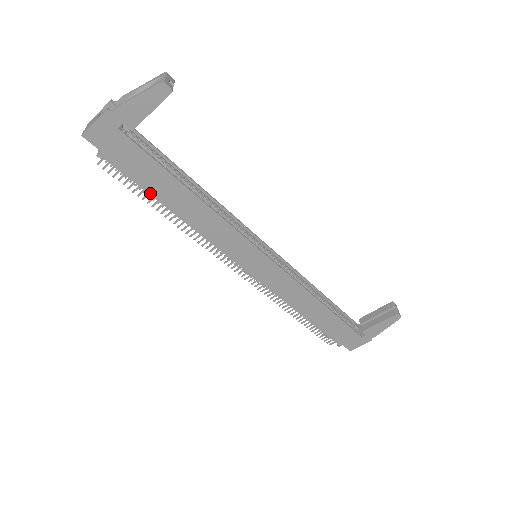
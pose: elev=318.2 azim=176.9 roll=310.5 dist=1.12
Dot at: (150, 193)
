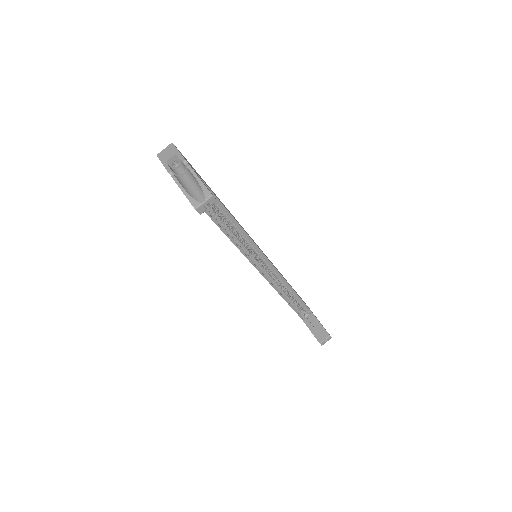
Dot at: occluded
